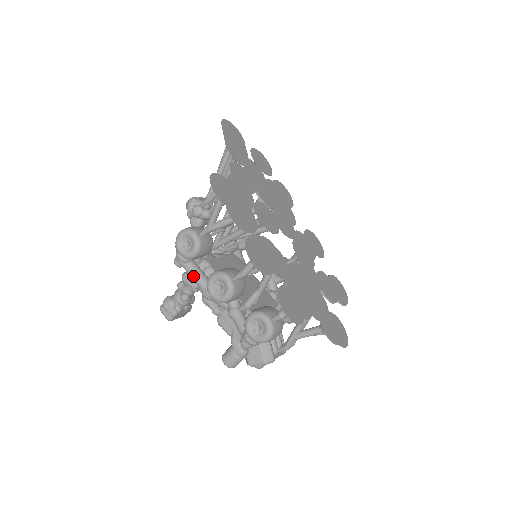
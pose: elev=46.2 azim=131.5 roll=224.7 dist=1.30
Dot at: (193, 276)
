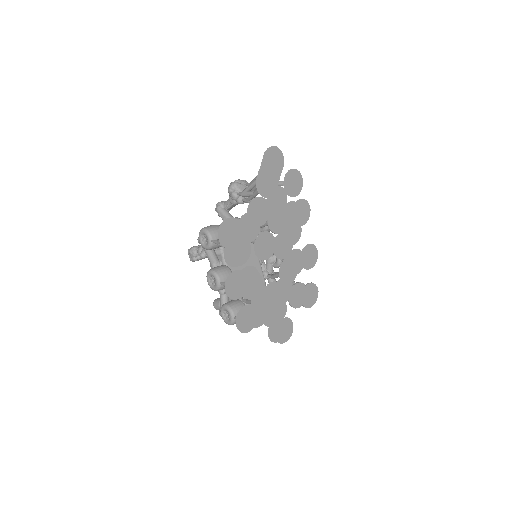
Dot at: (206, 254)
